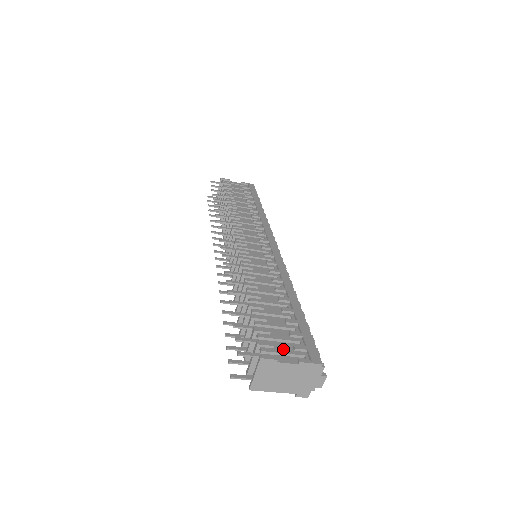
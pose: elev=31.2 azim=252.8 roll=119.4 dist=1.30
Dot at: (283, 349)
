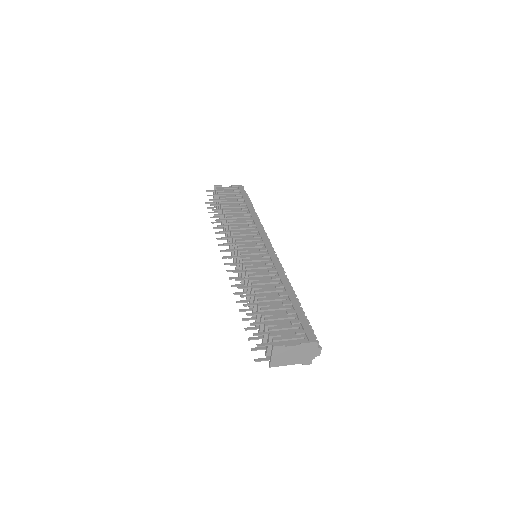
Dot at: (288, 336)
